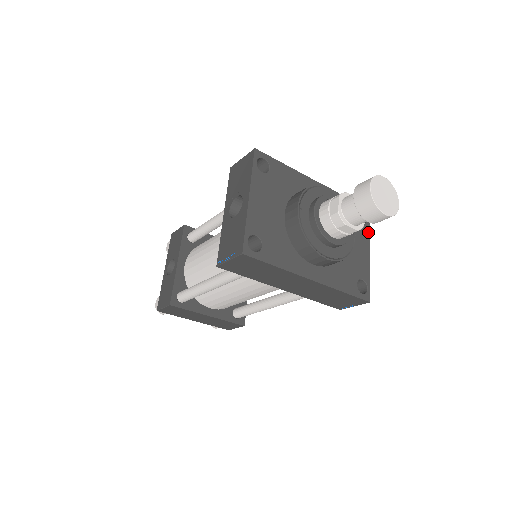
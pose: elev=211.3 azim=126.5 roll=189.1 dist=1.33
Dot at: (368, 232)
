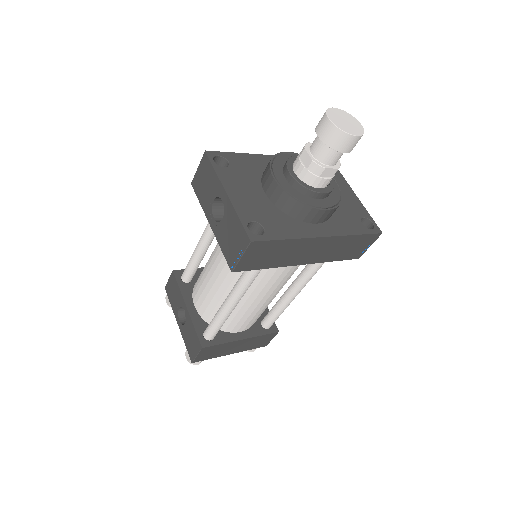
Dot at: (342, 177)
